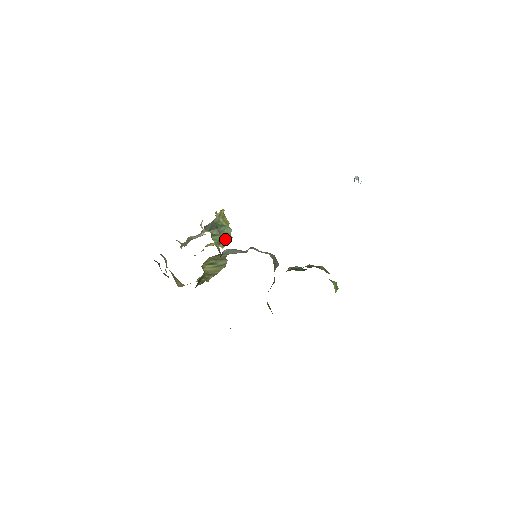
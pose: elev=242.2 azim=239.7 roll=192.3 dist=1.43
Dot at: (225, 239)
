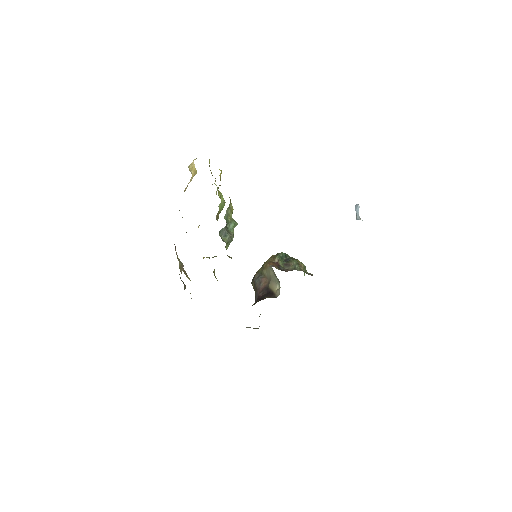
Dot at: occluded
